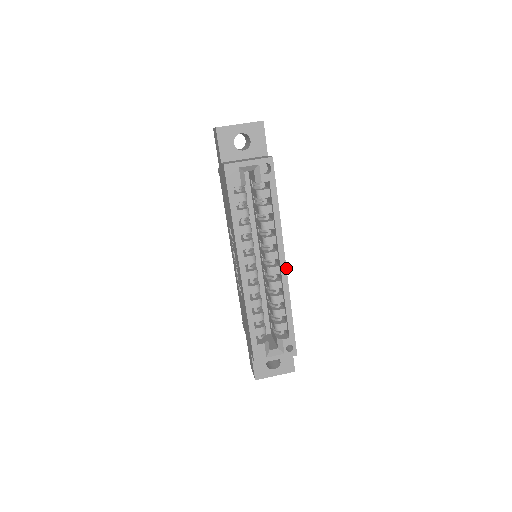
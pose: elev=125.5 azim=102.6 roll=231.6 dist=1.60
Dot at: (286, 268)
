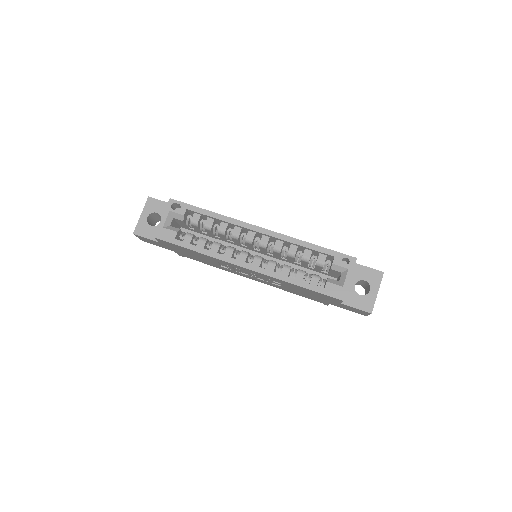
Dot at: (266, 229)
